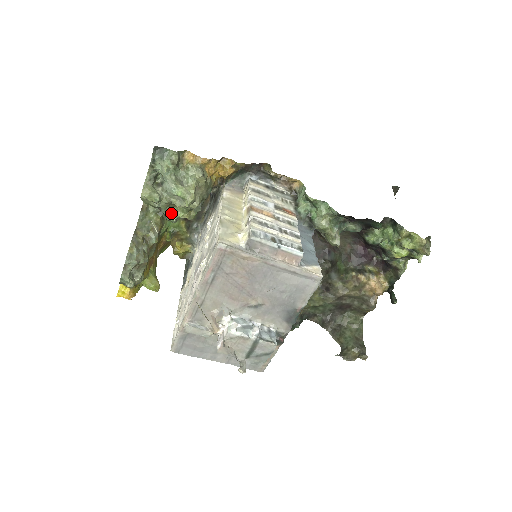
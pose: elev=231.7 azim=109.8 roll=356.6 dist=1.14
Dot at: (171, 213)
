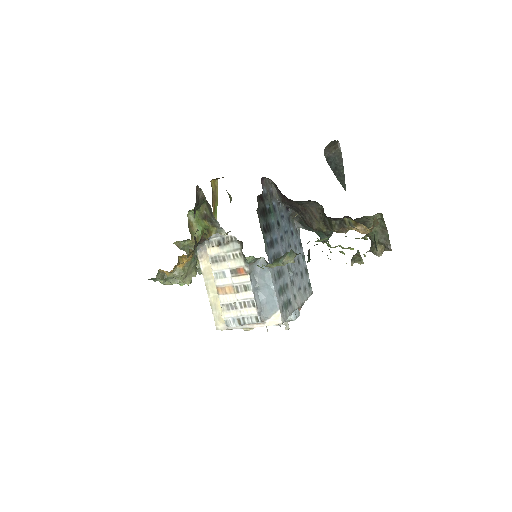
Dot at: occluded
